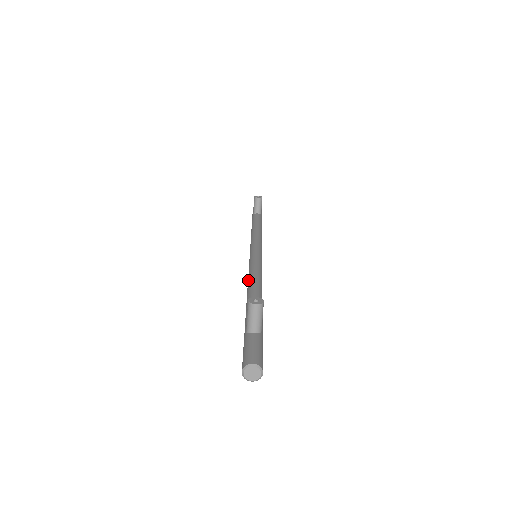
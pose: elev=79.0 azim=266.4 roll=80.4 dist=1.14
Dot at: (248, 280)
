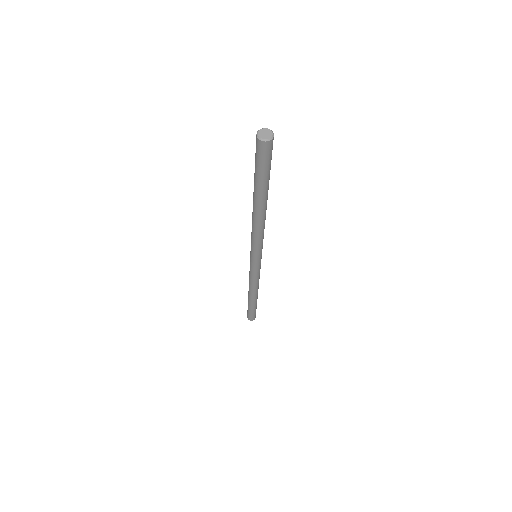
Dot at: occluded
